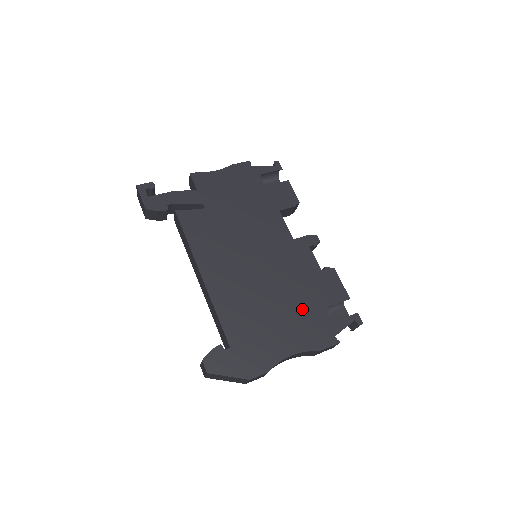
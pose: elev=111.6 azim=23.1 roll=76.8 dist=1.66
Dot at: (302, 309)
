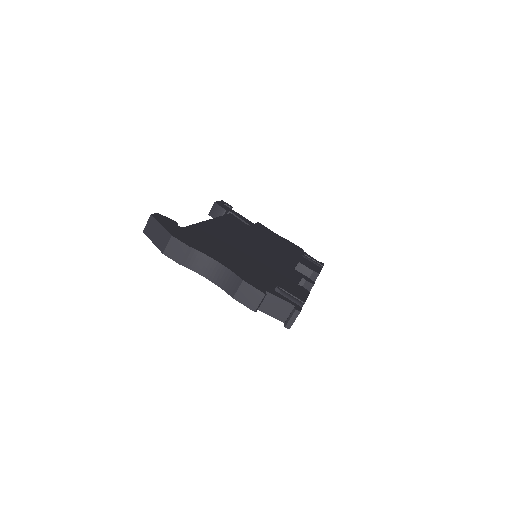
Dot at: (257, 270)
